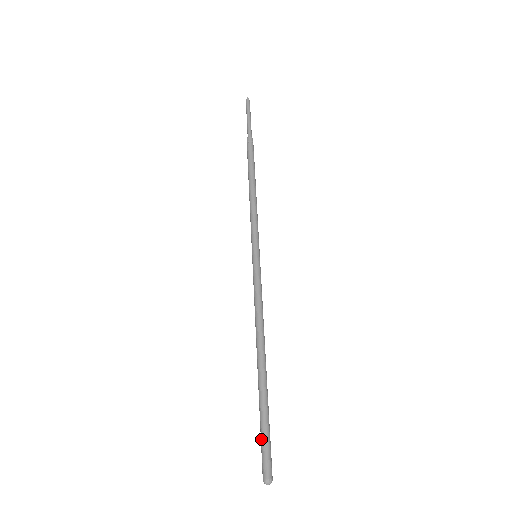
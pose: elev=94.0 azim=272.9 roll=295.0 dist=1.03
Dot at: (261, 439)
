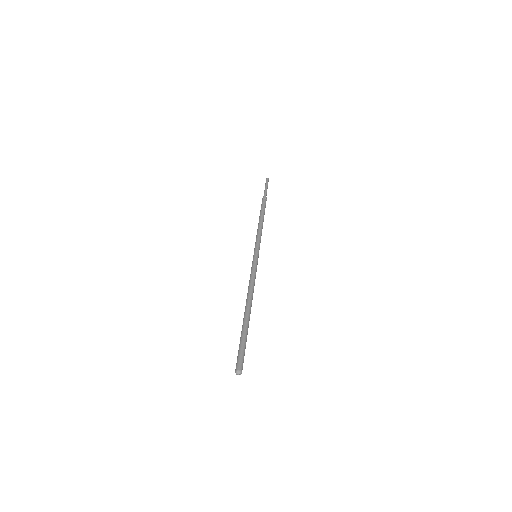
Dot at: (241, 348)
